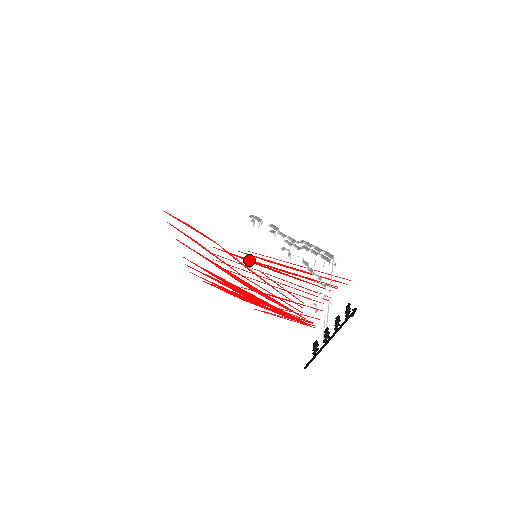
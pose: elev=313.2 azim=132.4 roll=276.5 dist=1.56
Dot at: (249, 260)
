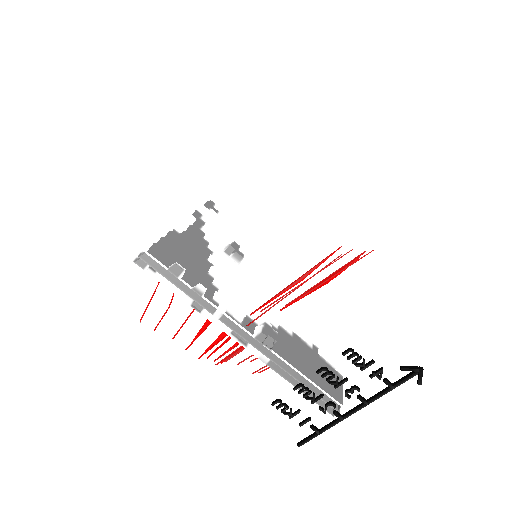
Dot at: occluded
